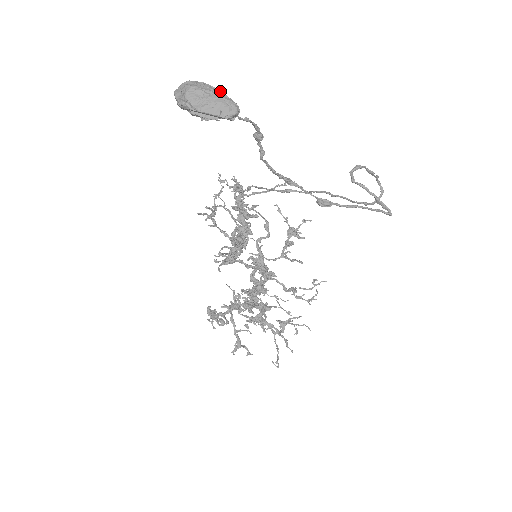
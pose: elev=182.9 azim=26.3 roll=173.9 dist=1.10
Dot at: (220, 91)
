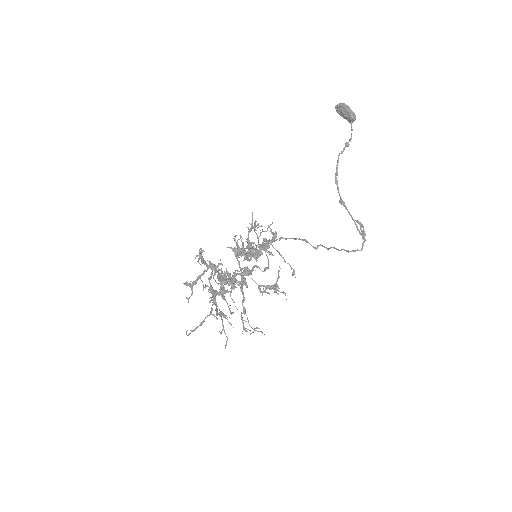
Dot at: occluded
